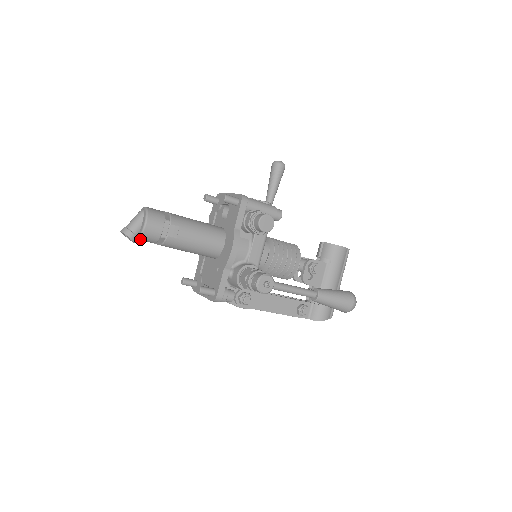
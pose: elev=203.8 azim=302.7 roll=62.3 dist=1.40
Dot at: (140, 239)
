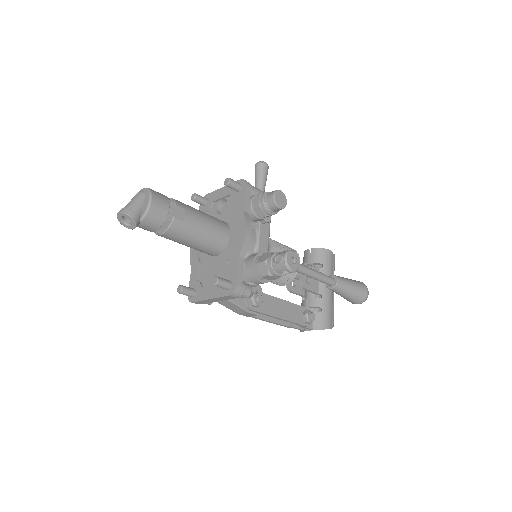
Dot at: (141, 223)
